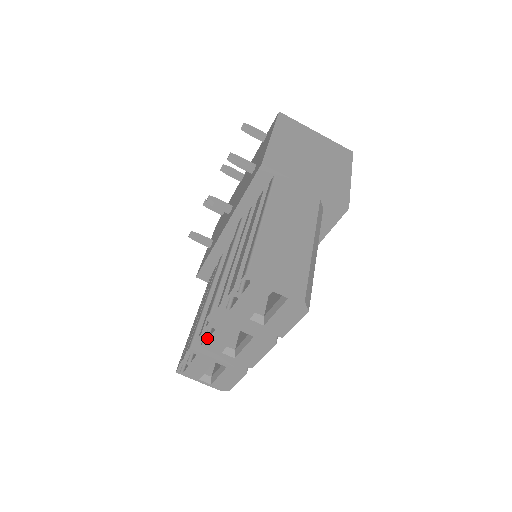
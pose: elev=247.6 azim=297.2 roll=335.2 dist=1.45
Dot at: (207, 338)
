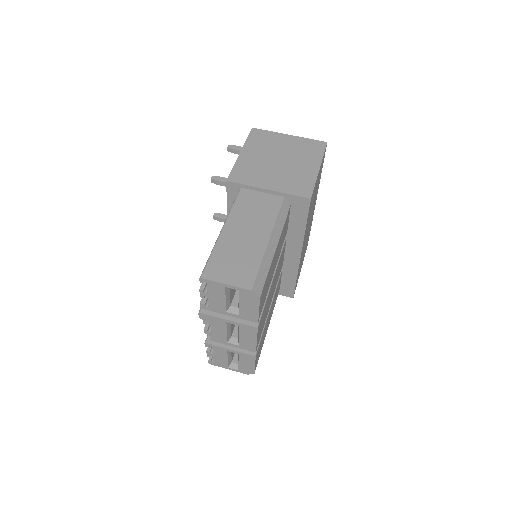
Dot at: (210, 332)
